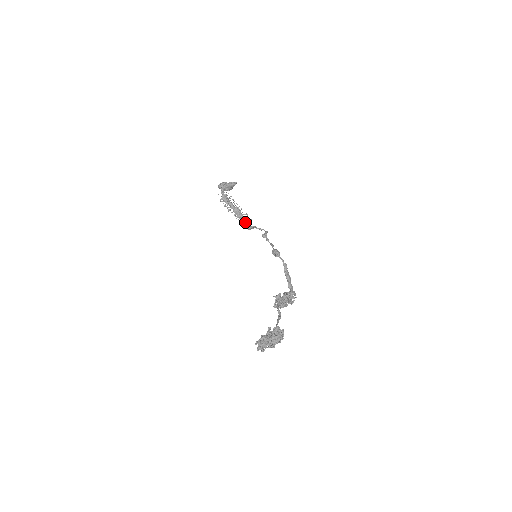
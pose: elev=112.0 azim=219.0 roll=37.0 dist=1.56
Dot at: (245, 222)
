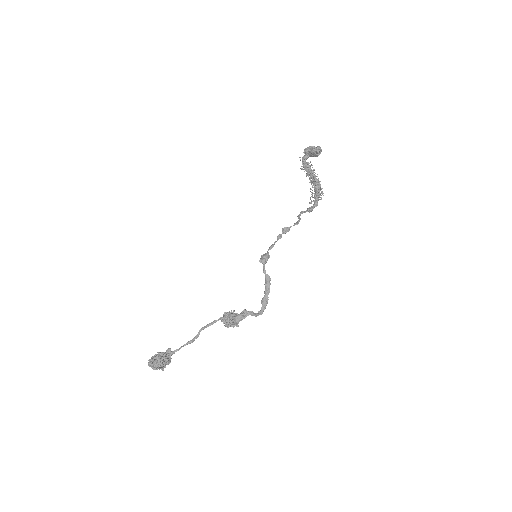
Dot at: (312, 201)
